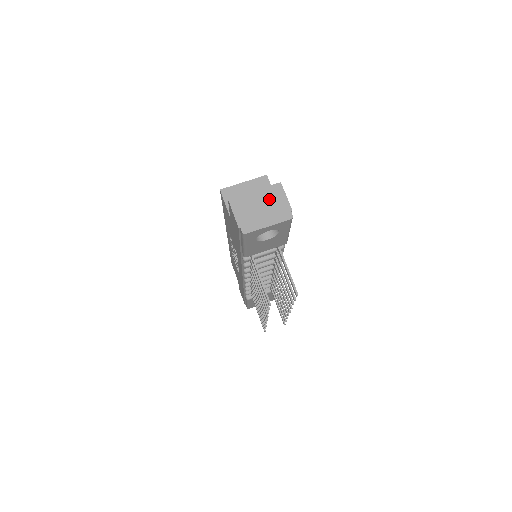
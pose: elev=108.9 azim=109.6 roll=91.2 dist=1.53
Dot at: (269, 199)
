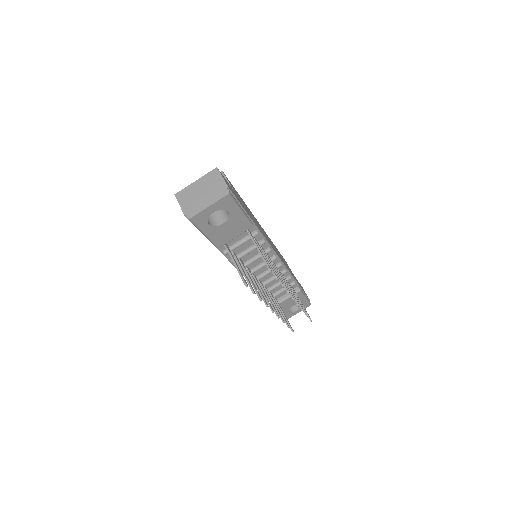
Dot at: (208, 184)
